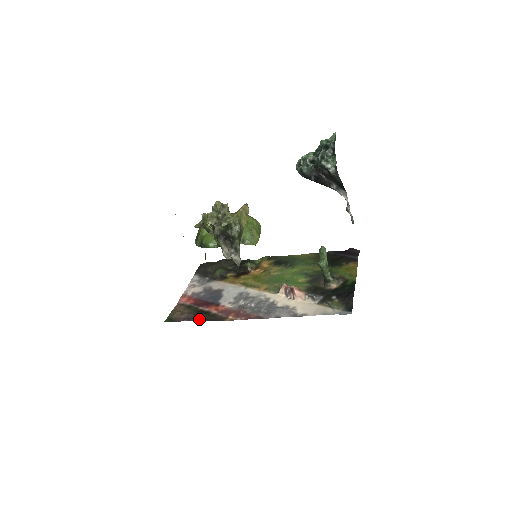
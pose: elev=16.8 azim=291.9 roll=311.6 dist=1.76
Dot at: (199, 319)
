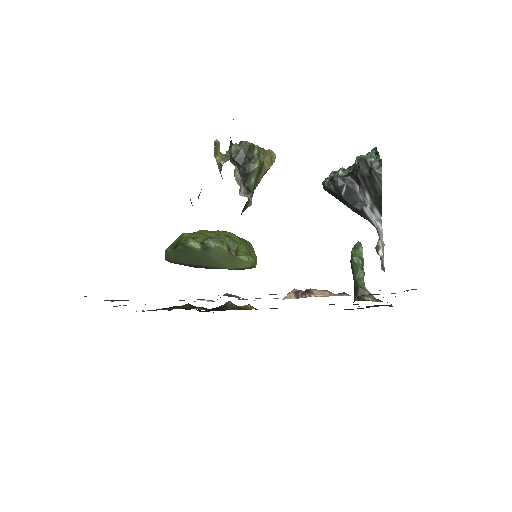
Dot at: occluded
